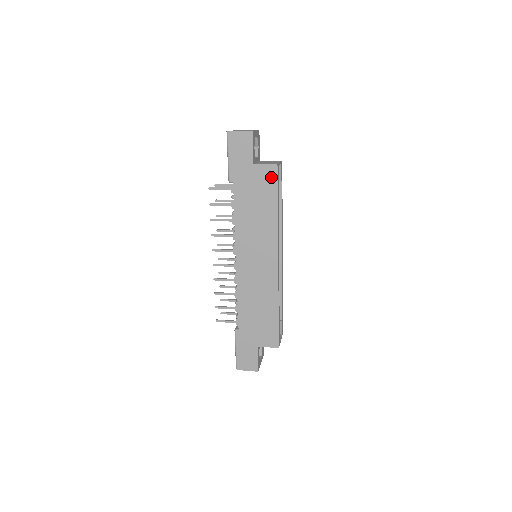
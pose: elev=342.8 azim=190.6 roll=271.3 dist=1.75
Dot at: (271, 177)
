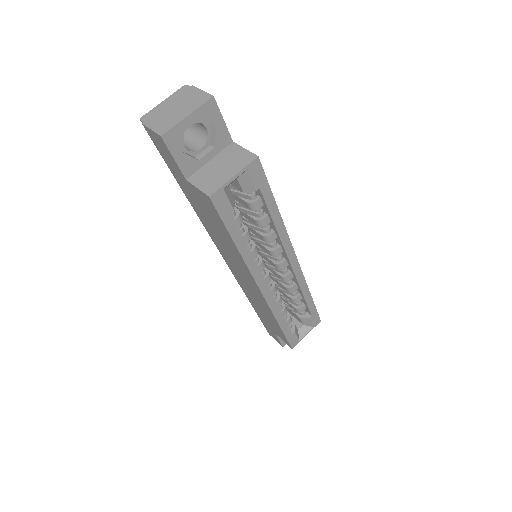
Dot at: (211, 207)
